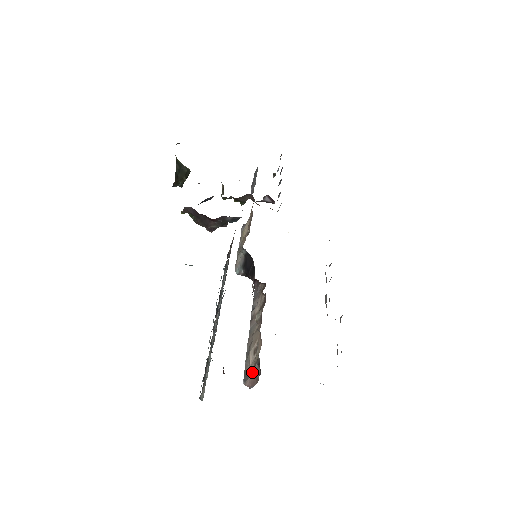
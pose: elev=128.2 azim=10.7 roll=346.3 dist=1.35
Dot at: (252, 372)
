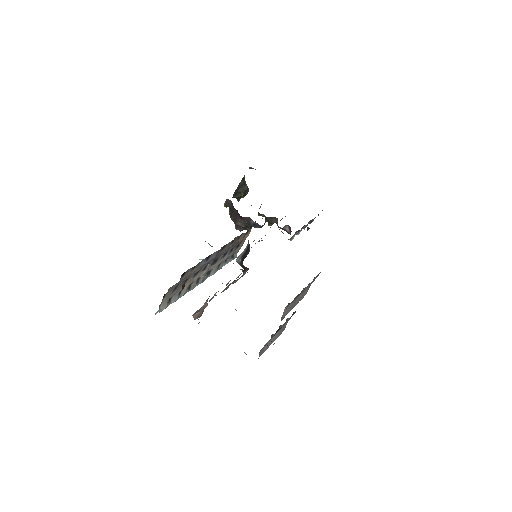
Dot at: (202, 307)
